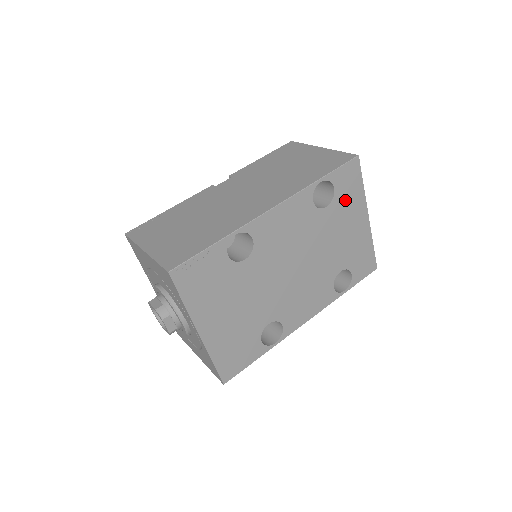
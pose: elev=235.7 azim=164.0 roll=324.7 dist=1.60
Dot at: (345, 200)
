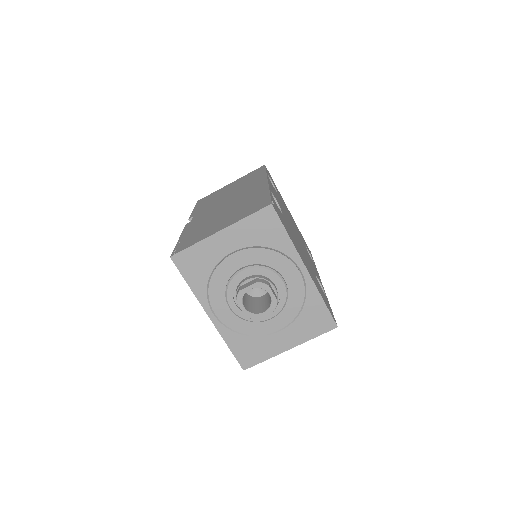
Dot at: (278, 192)
